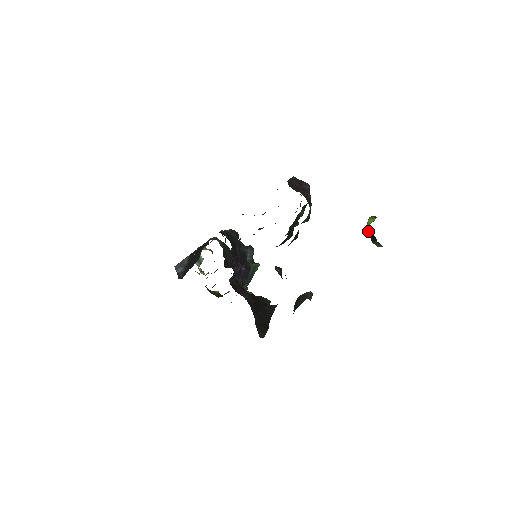
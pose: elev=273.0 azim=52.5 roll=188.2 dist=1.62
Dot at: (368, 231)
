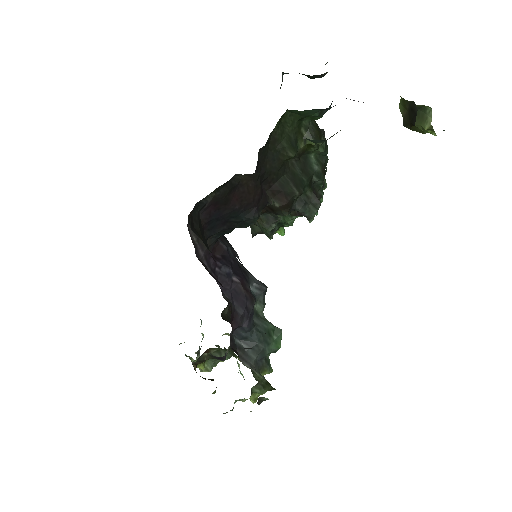
Dot at: (403, 110)
